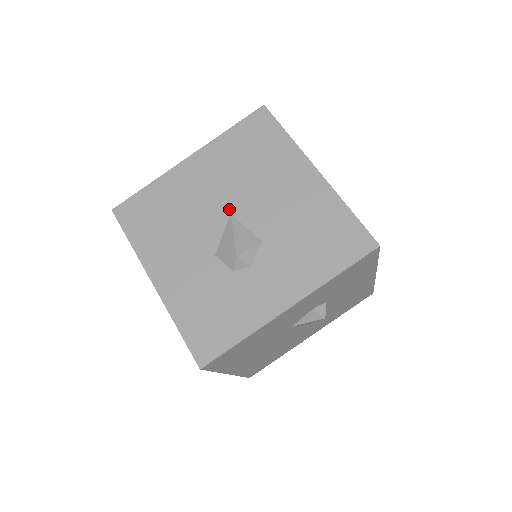
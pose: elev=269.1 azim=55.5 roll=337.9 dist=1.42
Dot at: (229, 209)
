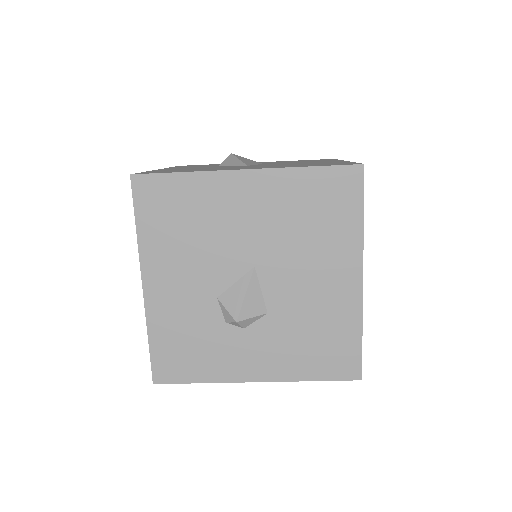
Dot at: (256, 261)
